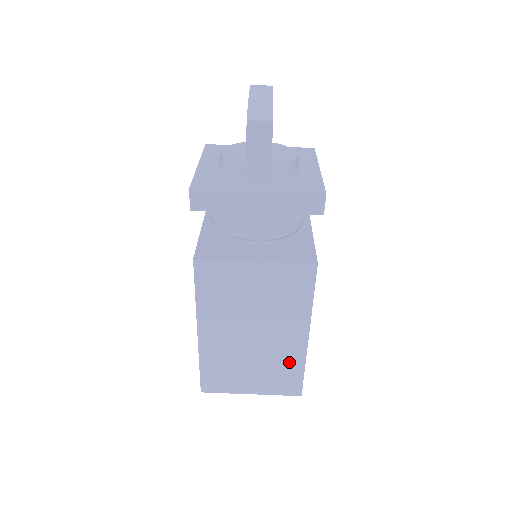
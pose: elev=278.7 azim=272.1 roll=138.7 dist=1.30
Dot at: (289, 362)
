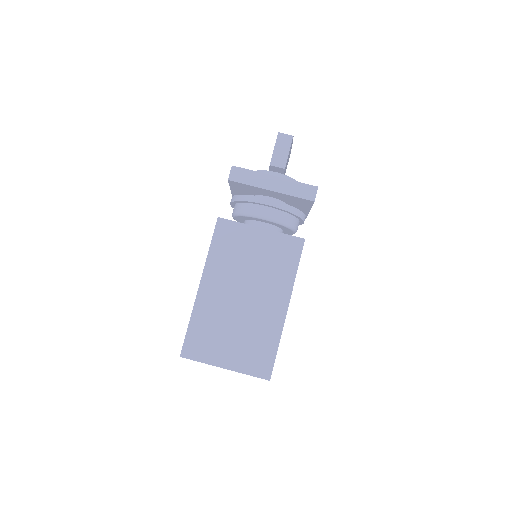
Dot at: (267, 334)
